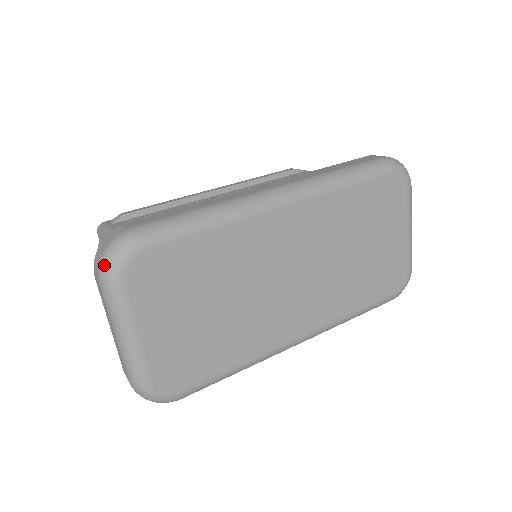
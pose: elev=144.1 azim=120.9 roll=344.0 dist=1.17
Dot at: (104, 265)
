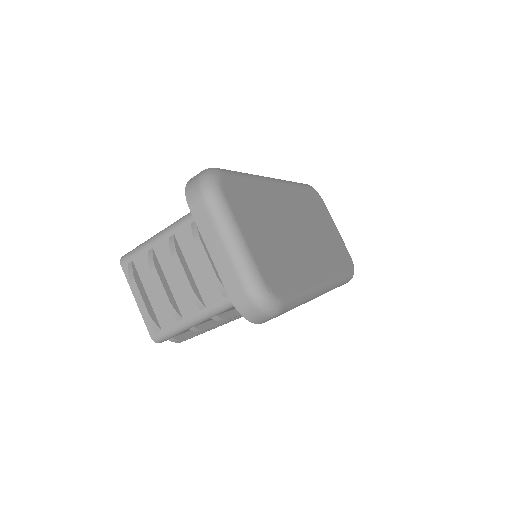
Dot at: (205, 182)
